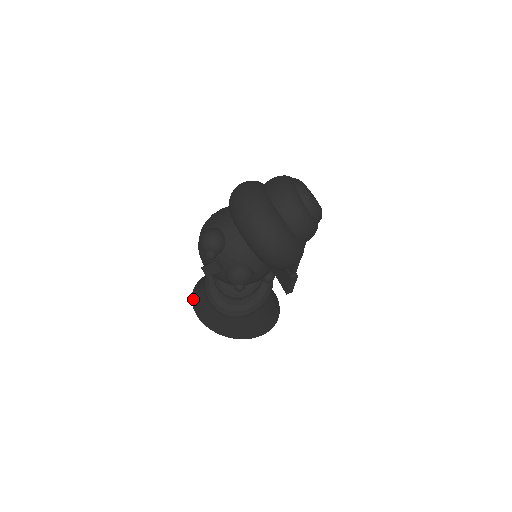
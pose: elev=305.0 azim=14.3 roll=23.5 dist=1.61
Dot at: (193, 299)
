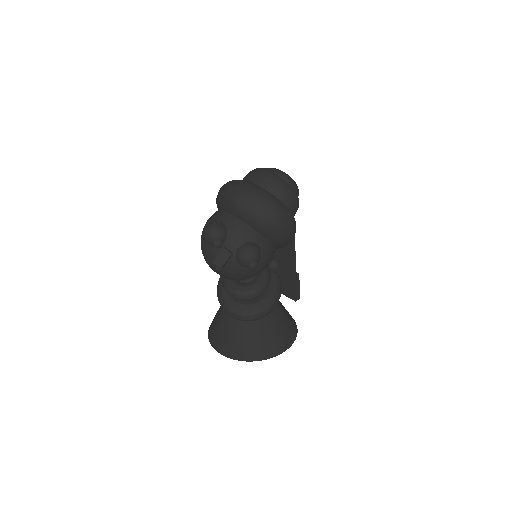
Dot at: (211, 340)
